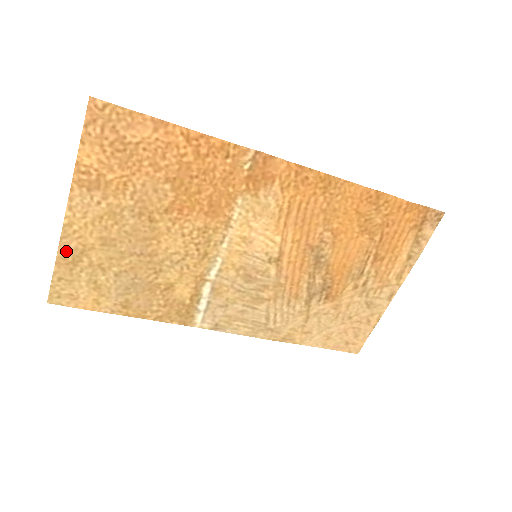
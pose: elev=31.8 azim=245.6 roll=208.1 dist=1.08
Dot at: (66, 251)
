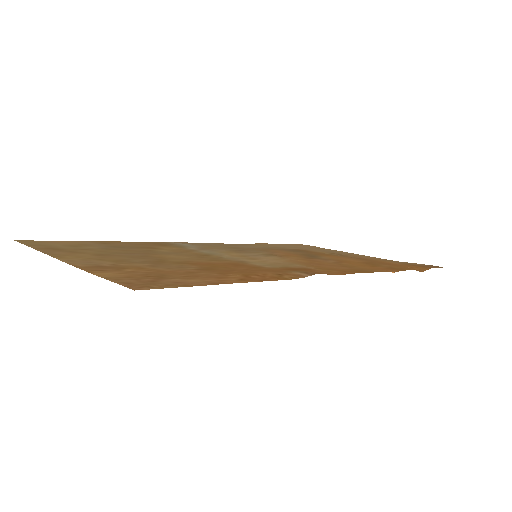
Dot at: (49, 251)
